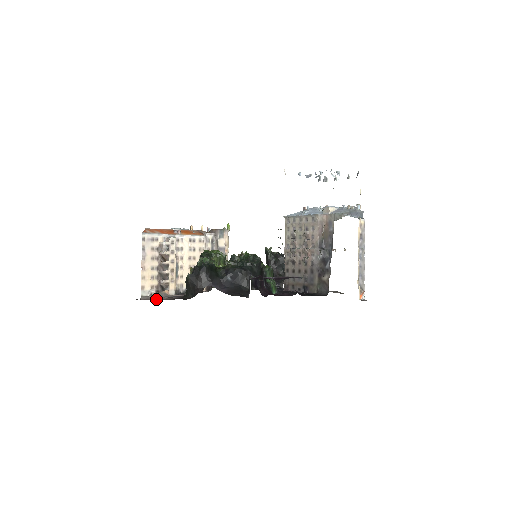
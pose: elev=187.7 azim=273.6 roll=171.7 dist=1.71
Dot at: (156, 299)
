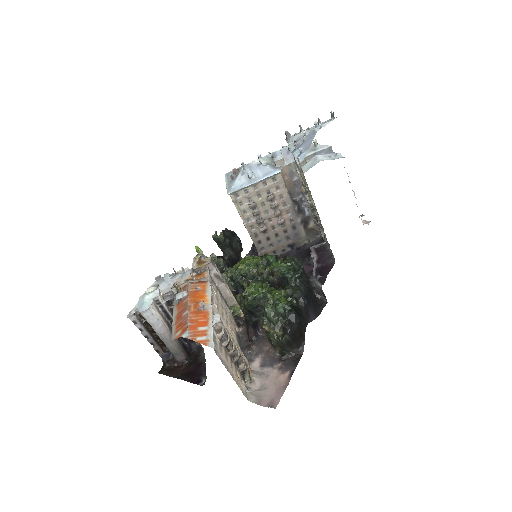
Dot at: (280, 387)
